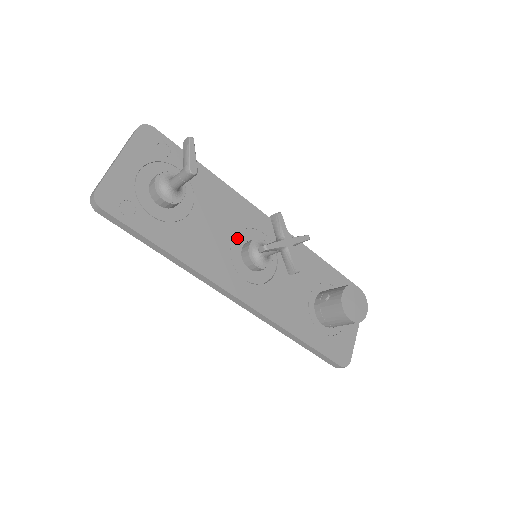
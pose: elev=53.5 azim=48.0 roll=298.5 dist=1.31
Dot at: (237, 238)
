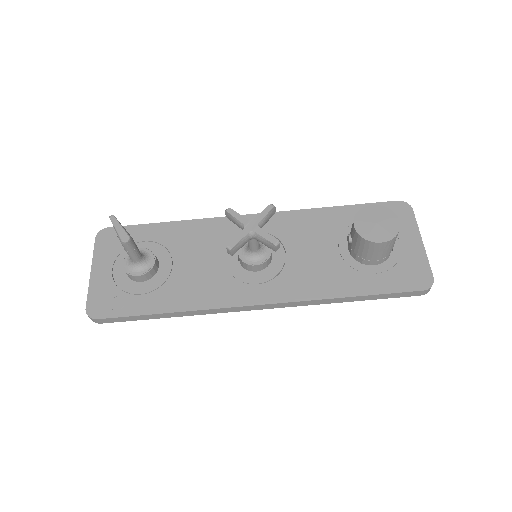
Dot at: (228, 255)
